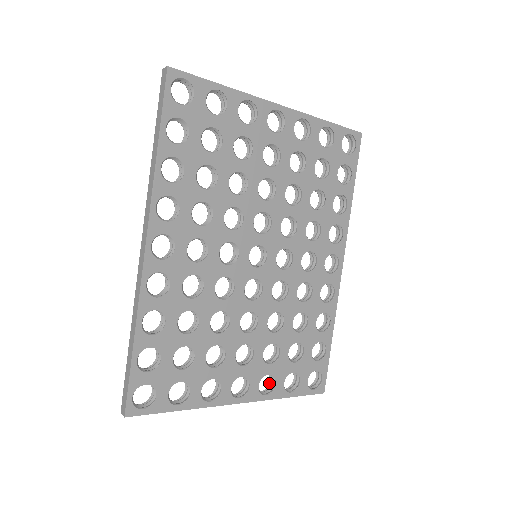
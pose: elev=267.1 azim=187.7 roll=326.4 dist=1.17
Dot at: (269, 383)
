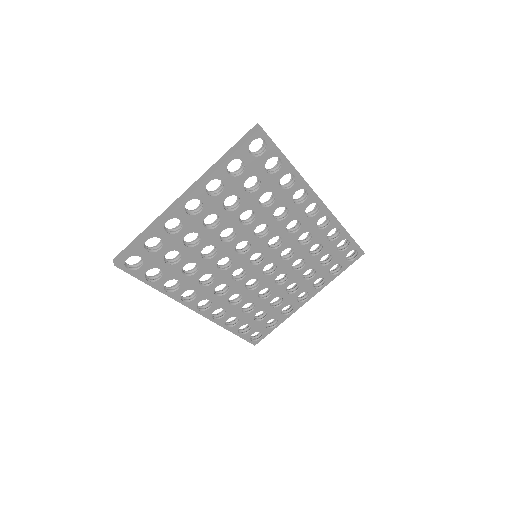
Dot at: occluded
